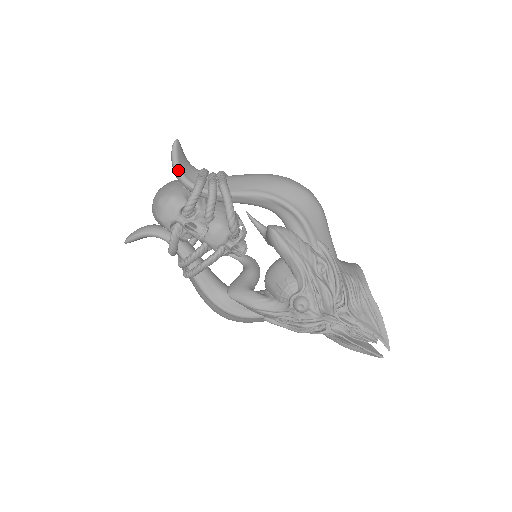
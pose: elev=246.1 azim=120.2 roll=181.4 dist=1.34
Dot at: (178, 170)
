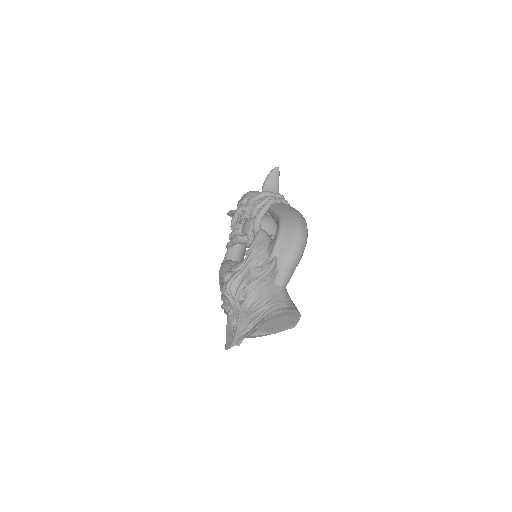
Dot at: (265, 182)
